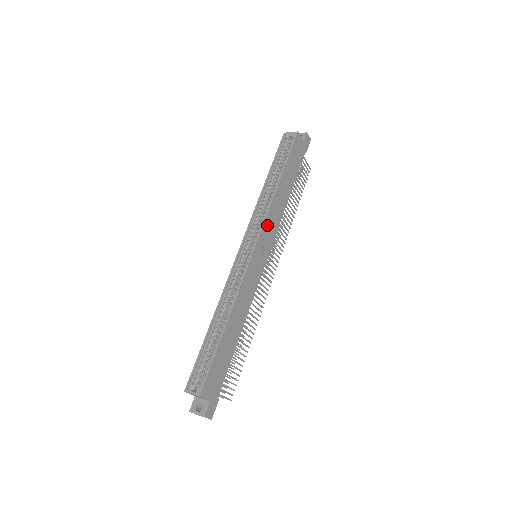
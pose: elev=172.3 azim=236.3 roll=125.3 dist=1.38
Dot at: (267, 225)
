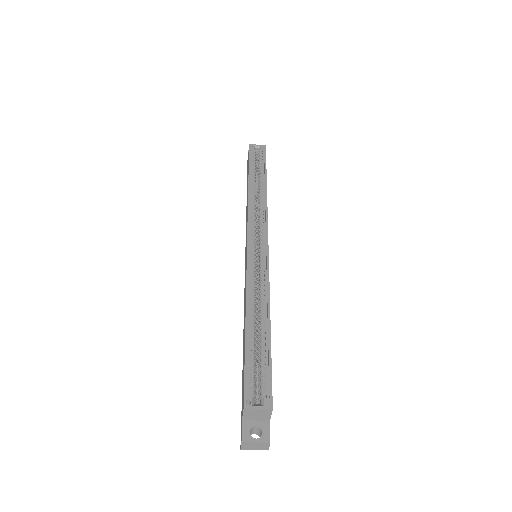
Dot at: occluded
